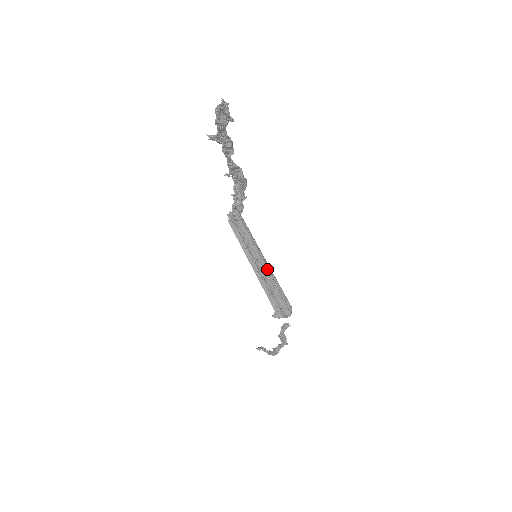
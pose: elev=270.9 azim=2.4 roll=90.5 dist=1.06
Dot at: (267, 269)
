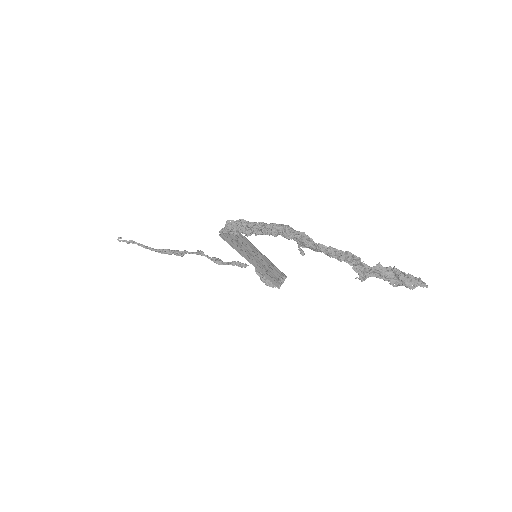
Dot at: (263, 259)
